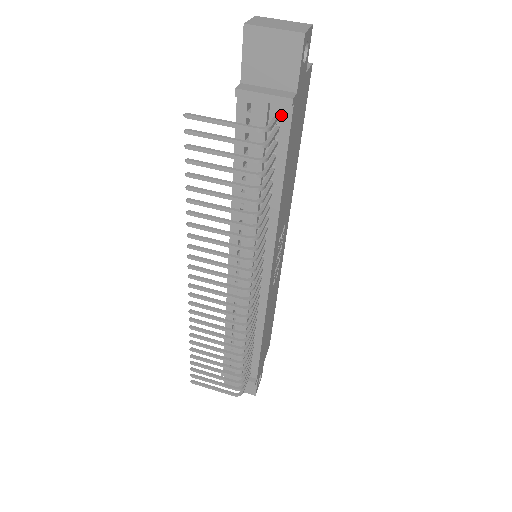
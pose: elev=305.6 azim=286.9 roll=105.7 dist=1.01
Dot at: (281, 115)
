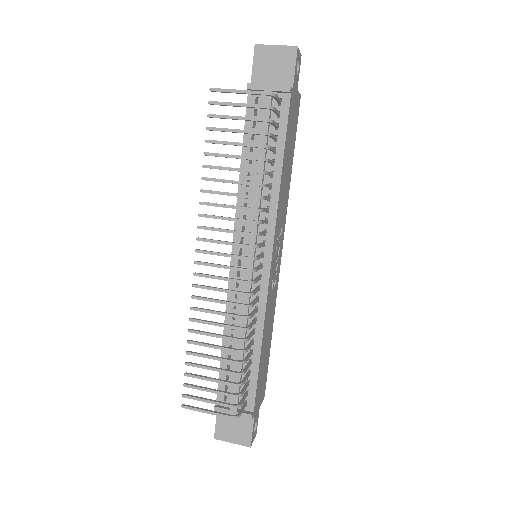
Dot at: (281, 103)
